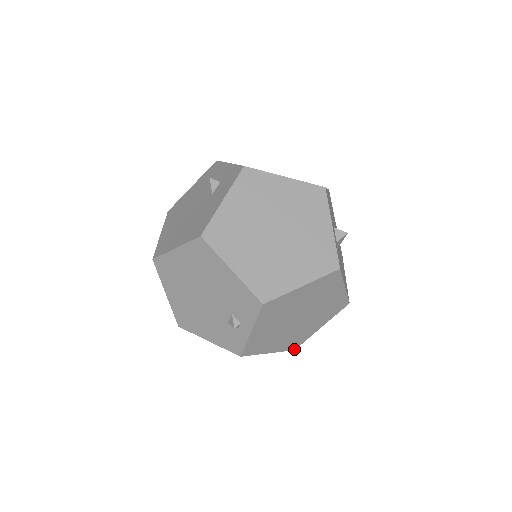
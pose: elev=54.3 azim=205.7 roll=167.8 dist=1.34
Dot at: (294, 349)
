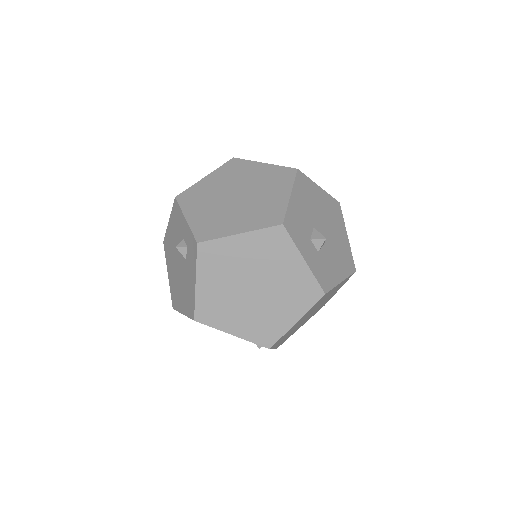
Dot at: occluded
